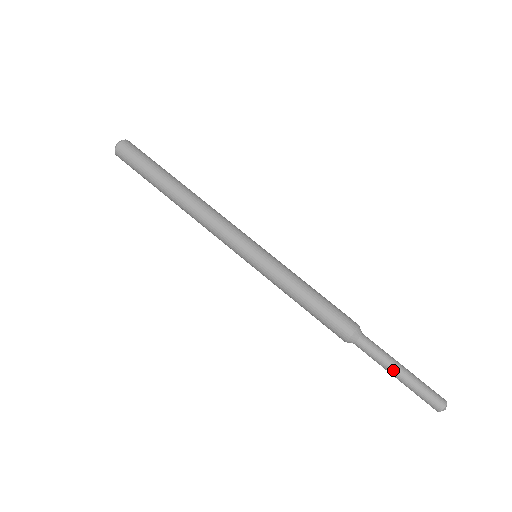
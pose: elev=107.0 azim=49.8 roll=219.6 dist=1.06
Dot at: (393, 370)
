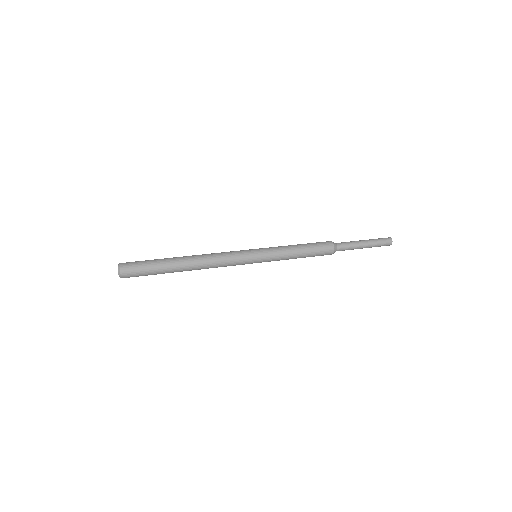
Dot at: (361, 243)
